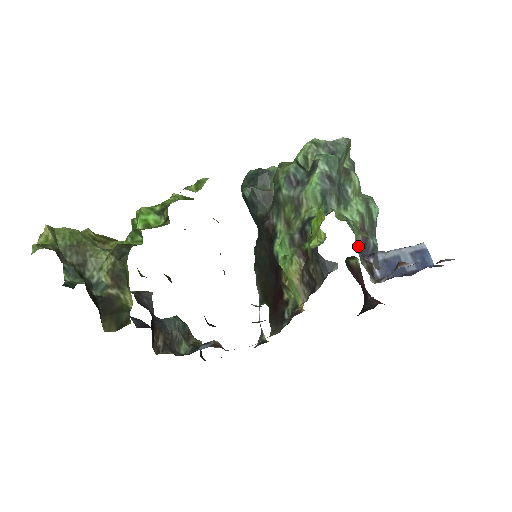
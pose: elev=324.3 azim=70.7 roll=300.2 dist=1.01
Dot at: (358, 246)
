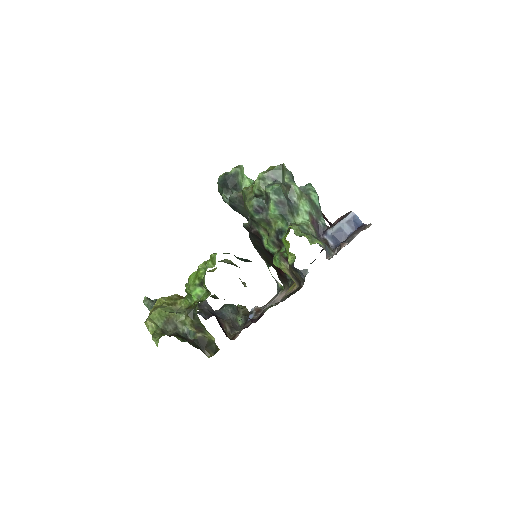
Dot at: occluded
